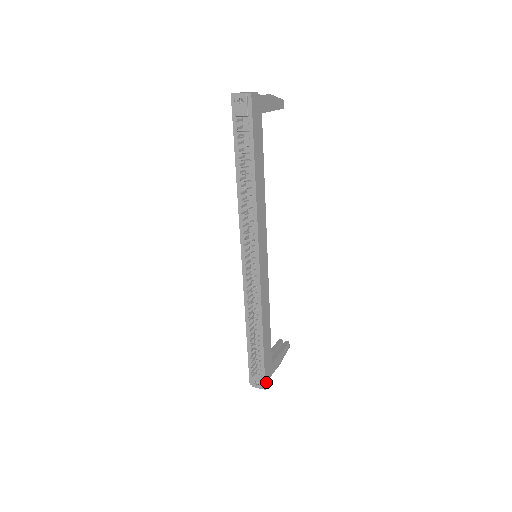
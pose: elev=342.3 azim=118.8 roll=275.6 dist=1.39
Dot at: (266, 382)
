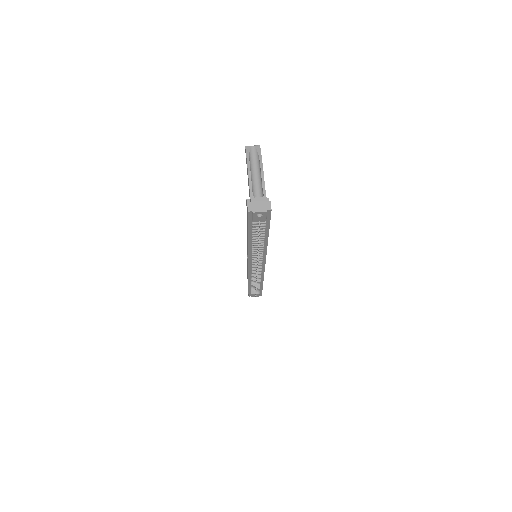
Dot at: occluded
